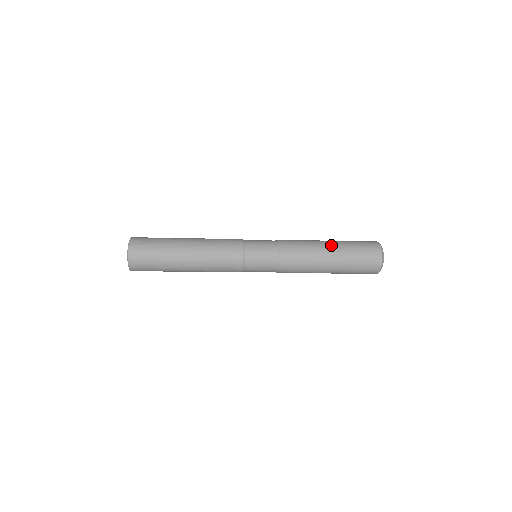
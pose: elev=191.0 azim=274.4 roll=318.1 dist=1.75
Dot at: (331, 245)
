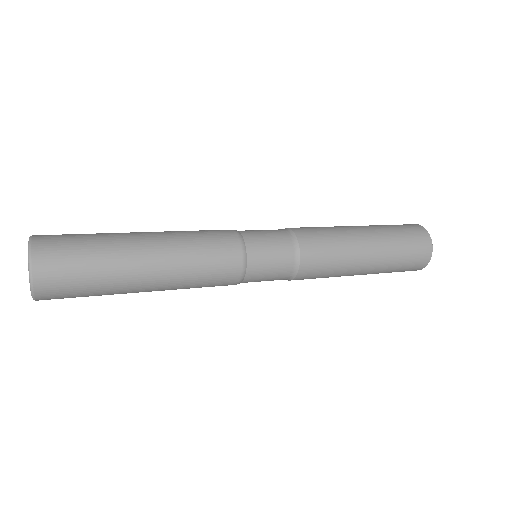
Dot at: occluded
